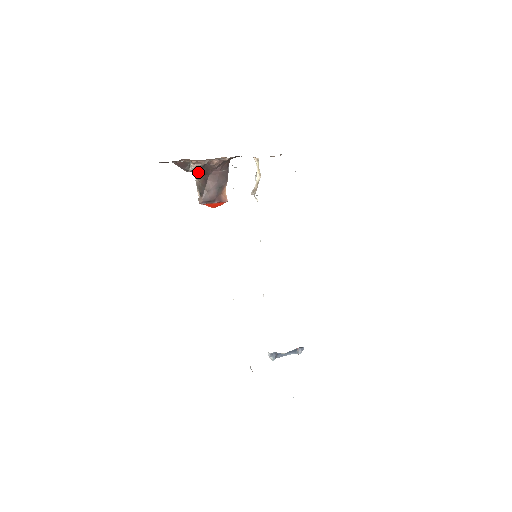
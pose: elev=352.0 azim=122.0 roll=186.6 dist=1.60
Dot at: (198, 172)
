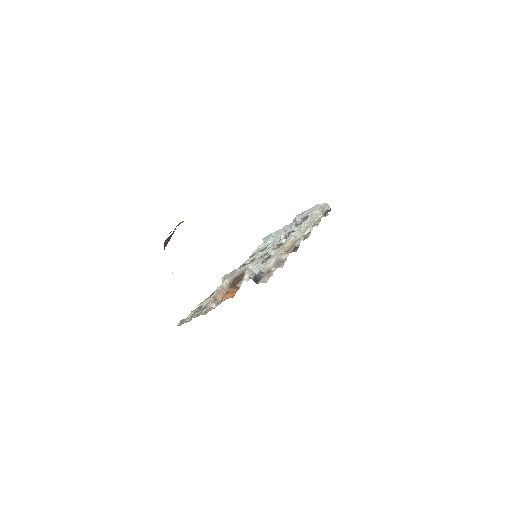
Dot at: occluded
